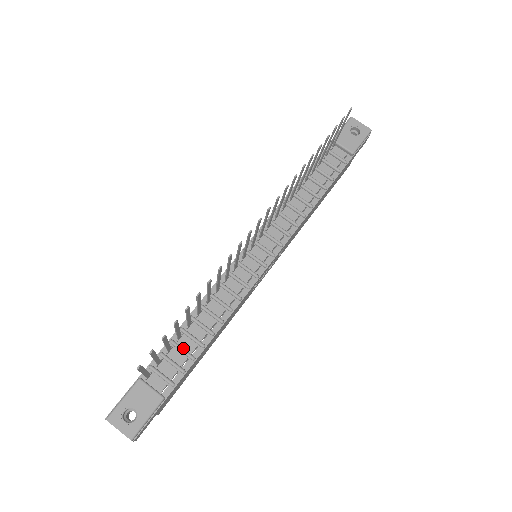
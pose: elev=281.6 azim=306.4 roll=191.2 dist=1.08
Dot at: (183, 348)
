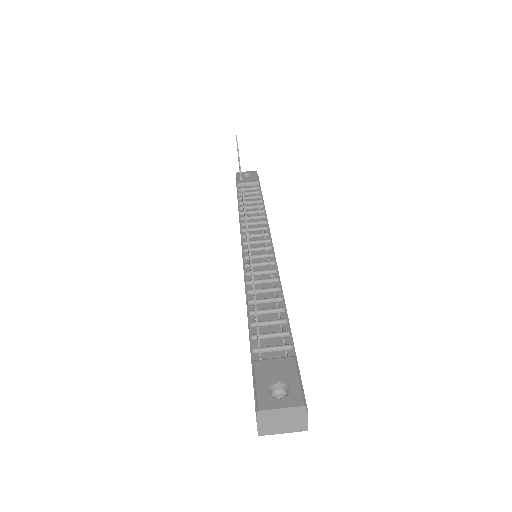
Dot at: (268, 320)
